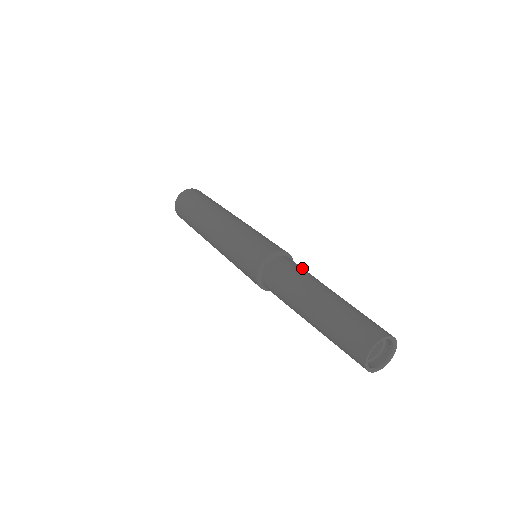
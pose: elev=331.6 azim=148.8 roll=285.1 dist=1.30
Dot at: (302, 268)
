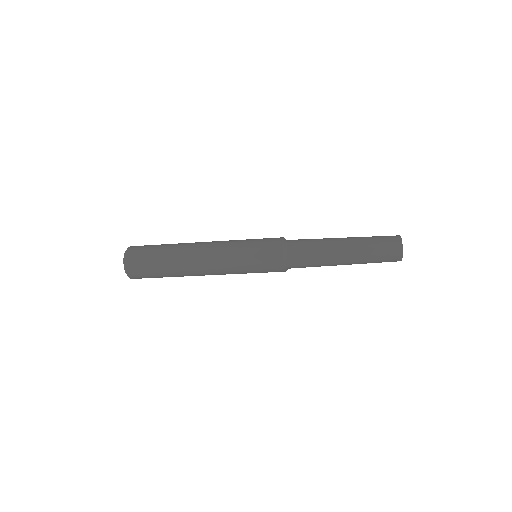
Dot at: occluded
